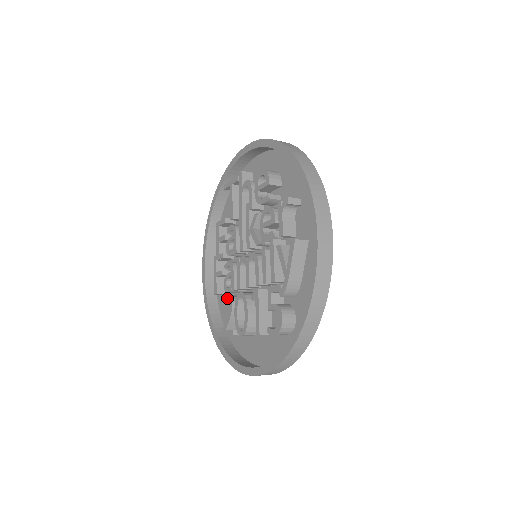
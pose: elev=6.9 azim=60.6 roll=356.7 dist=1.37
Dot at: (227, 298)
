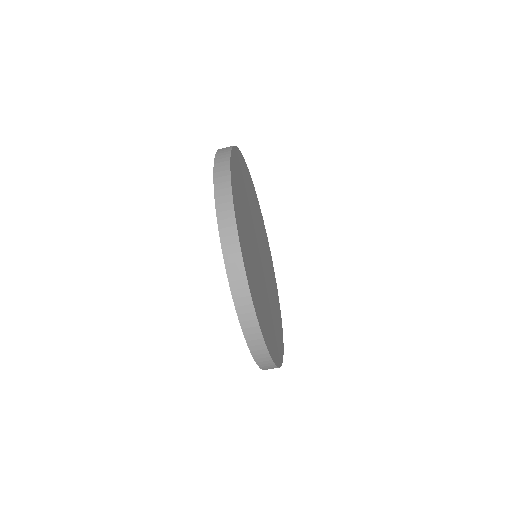
Dot at: occluded
